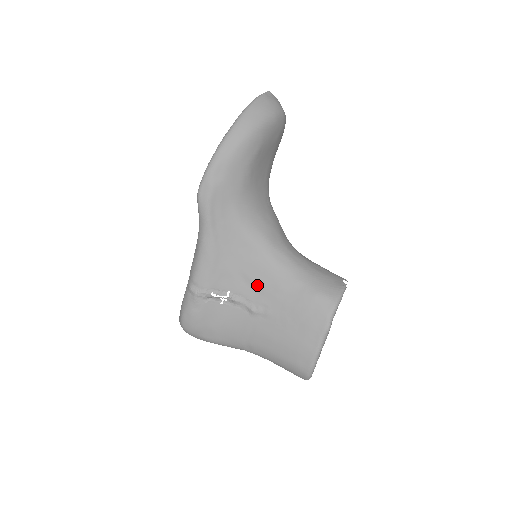
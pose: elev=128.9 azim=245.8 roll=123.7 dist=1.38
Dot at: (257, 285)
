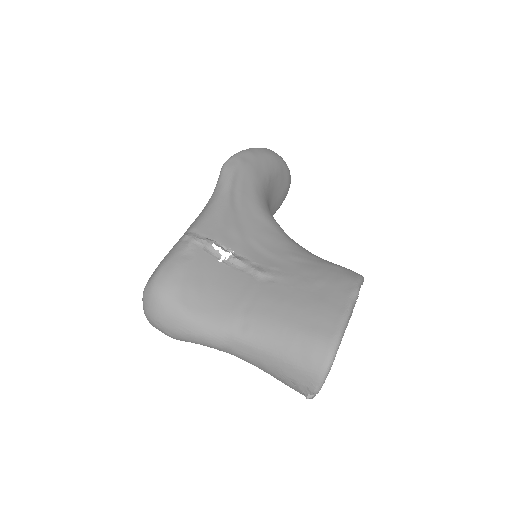
Dot at: (268, 251)
